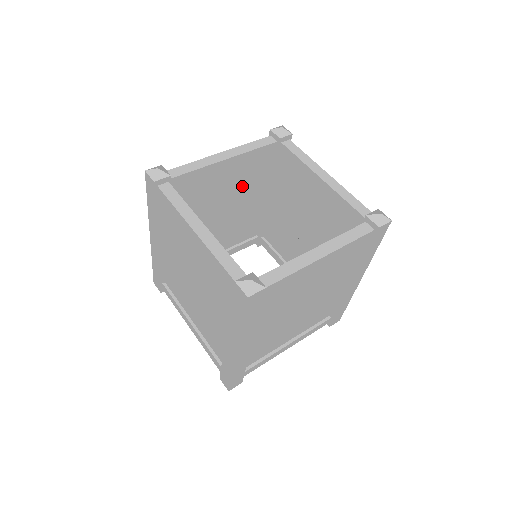
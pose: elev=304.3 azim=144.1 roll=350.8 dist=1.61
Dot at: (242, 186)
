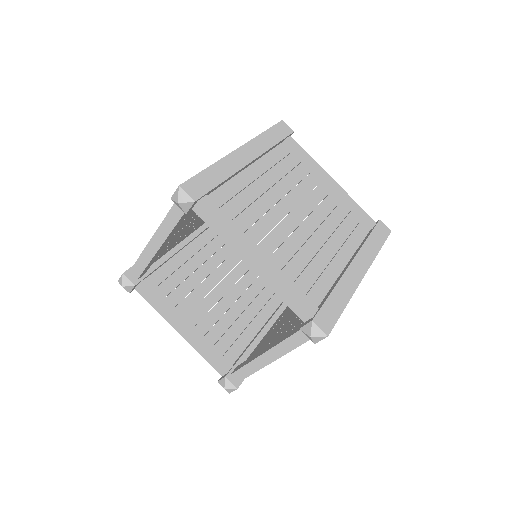
Dot at: occluded
